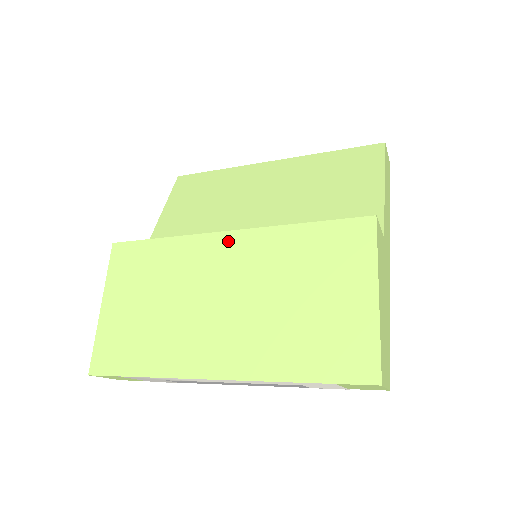
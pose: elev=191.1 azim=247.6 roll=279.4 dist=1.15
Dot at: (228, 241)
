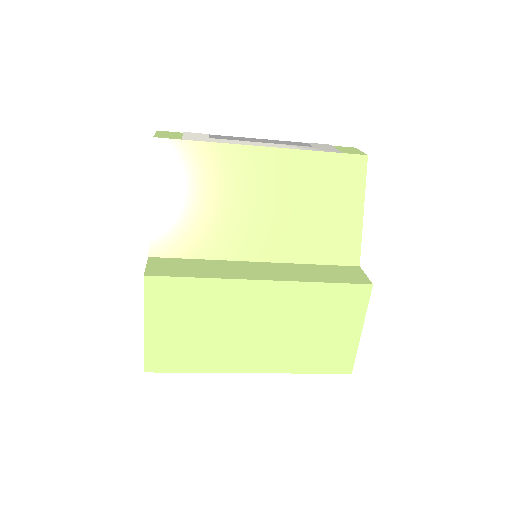
Dot at: (262, 288)
